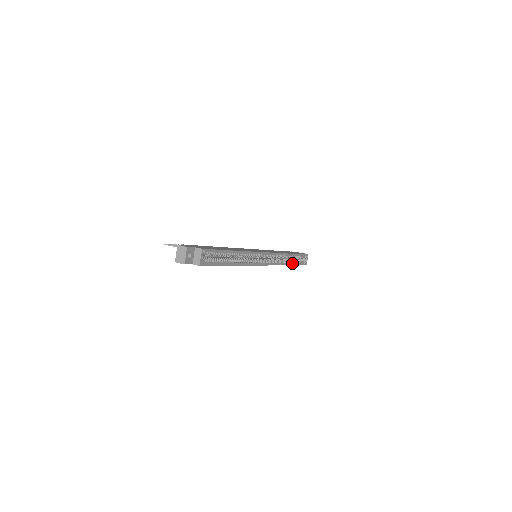
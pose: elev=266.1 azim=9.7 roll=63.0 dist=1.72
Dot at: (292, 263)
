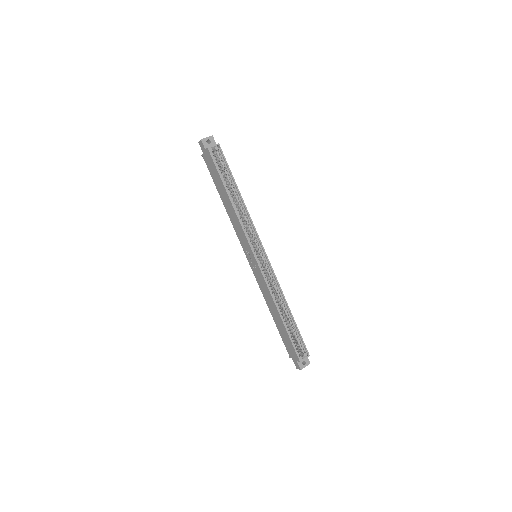
Dot at: occluded
